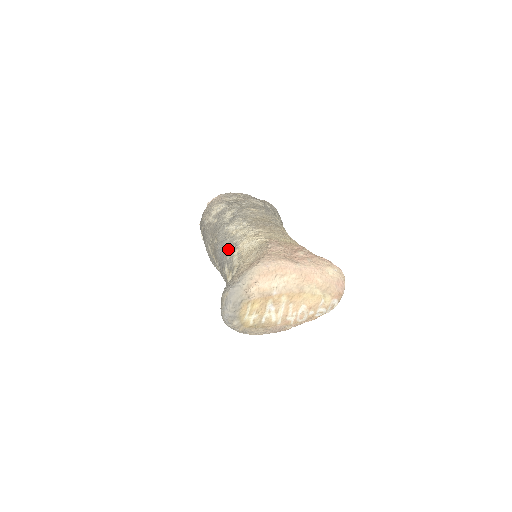
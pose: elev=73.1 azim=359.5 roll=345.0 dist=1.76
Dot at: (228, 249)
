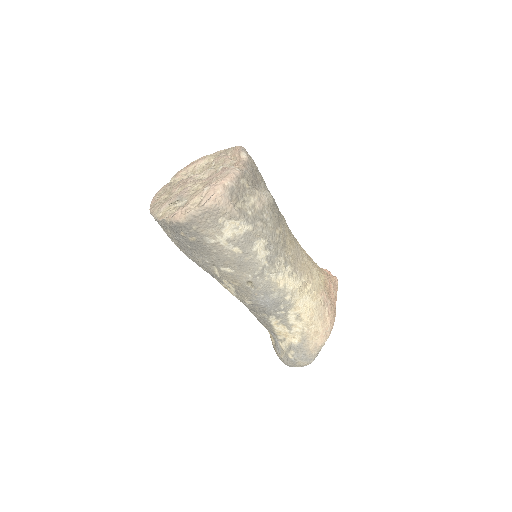
Dot at: (279, 305)
